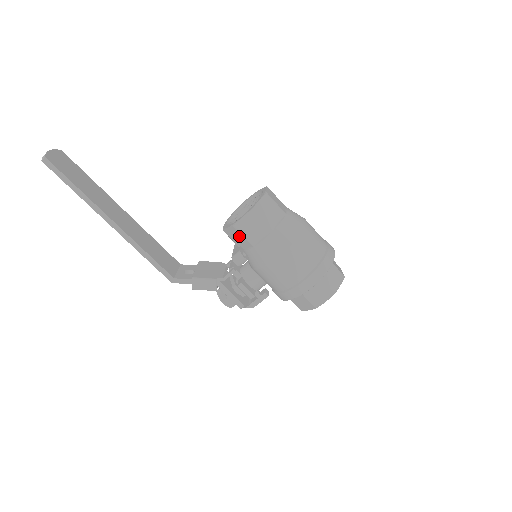
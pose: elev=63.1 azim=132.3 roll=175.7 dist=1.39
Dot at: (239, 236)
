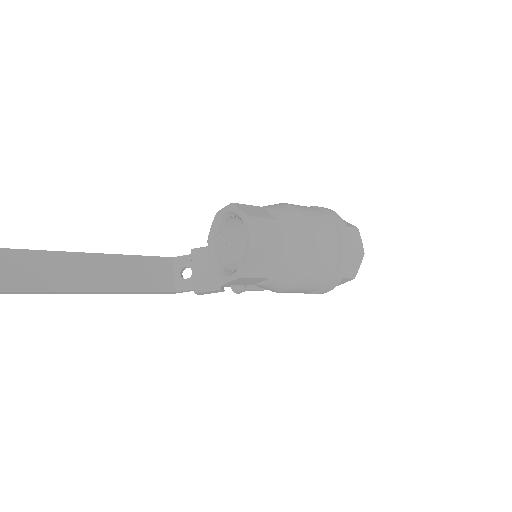
Dot at: occluded
